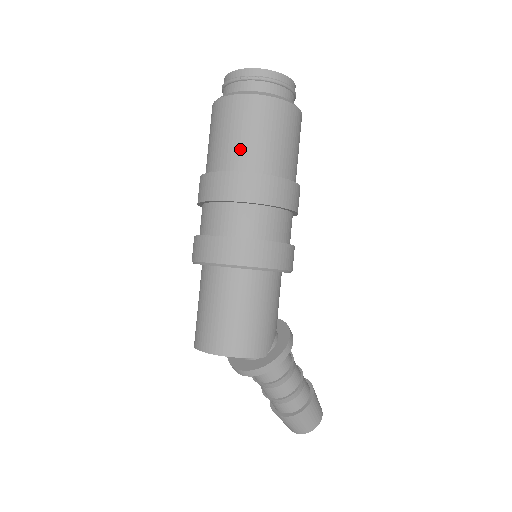
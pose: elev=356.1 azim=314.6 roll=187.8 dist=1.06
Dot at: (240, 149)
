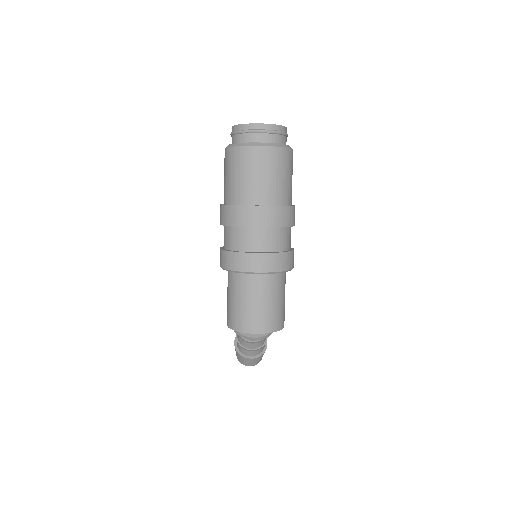
Dot at: (279, 188)
